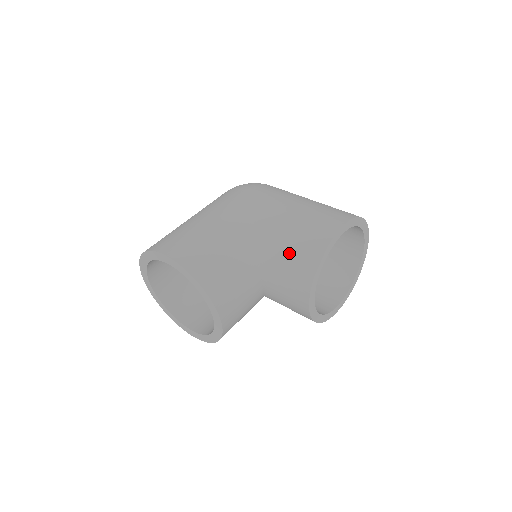
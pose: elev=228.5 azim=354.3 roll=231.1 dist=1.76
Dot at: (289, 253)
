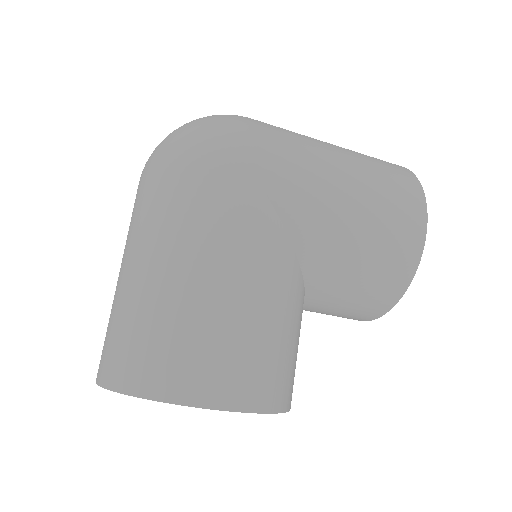
Dot at: (360, 285)
